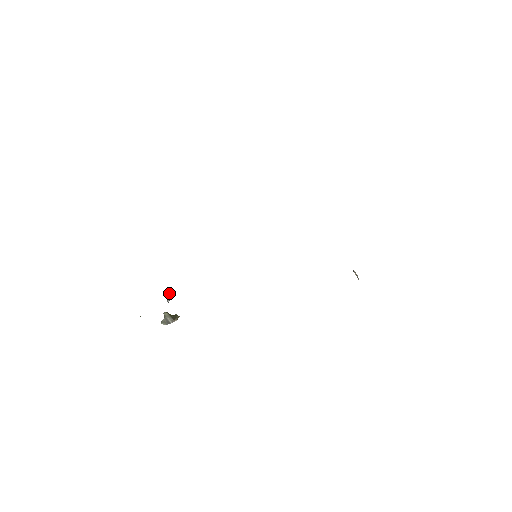
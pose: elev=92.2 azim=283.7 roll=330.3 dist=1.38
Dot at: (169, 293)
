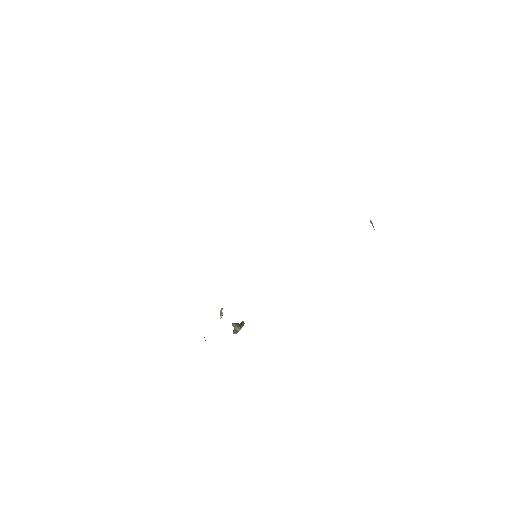
Dot at: (221, 309)
